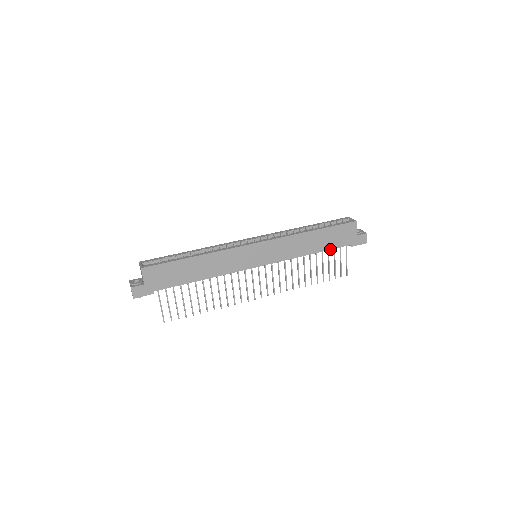
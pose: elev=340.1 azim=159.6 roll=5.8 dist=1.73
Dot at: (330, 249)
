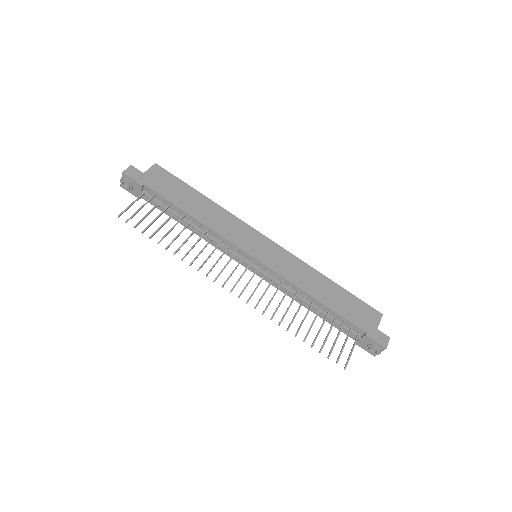
Dot at: (339, 314)
